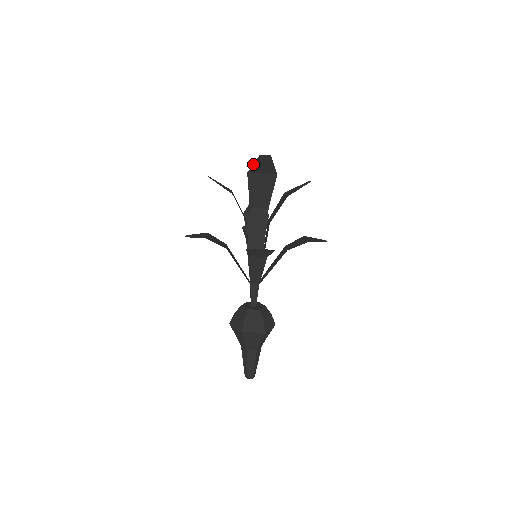
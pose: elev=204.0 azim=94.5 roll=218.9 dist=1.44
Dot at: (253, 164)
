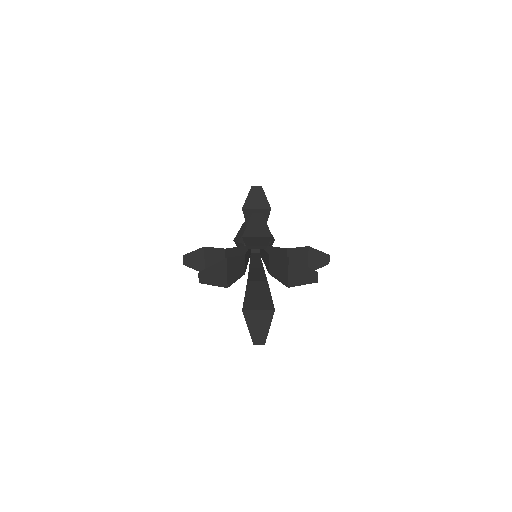
Dot at: occluded
